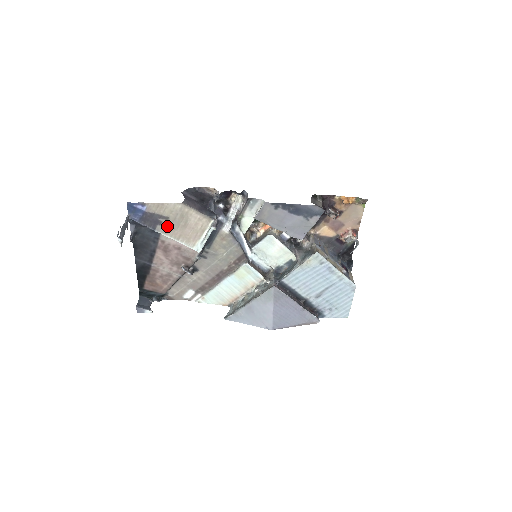
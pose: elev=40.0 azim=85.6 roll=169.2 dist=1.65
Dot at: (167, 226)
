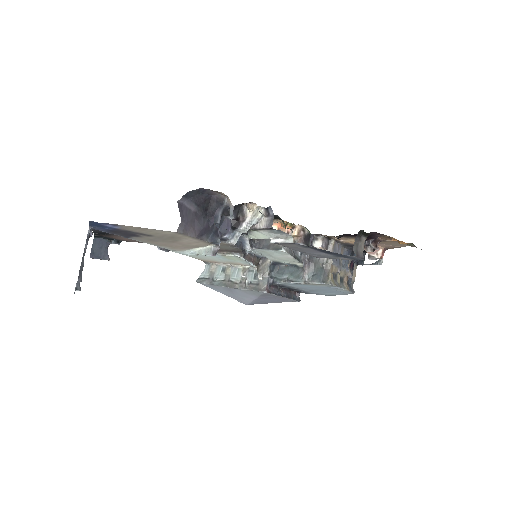
Dot at: (147, 238)
